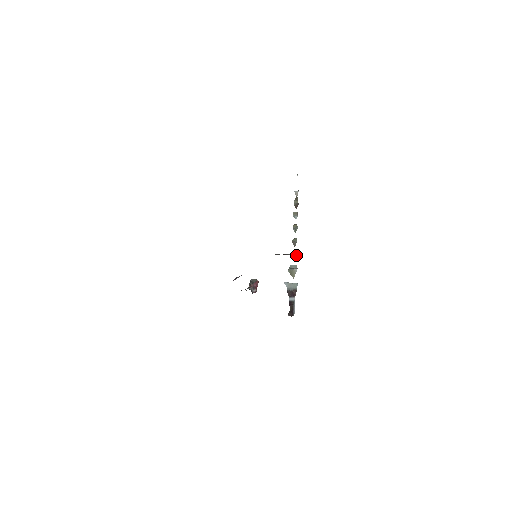
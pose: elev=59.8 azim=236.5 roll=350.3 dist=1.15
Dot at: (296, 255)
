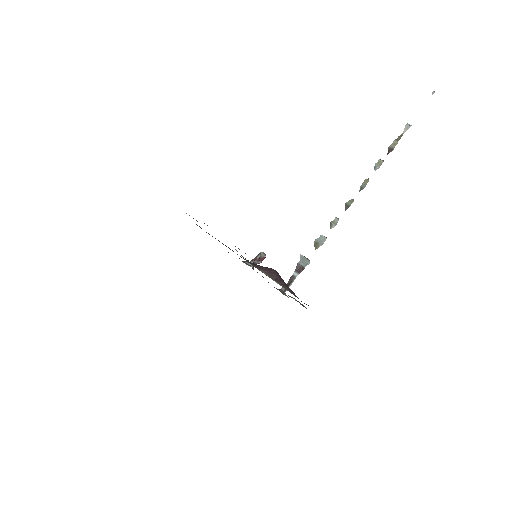
Dot at: occluded
